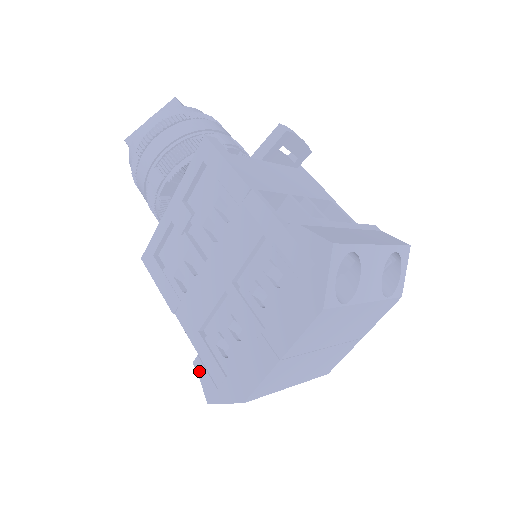
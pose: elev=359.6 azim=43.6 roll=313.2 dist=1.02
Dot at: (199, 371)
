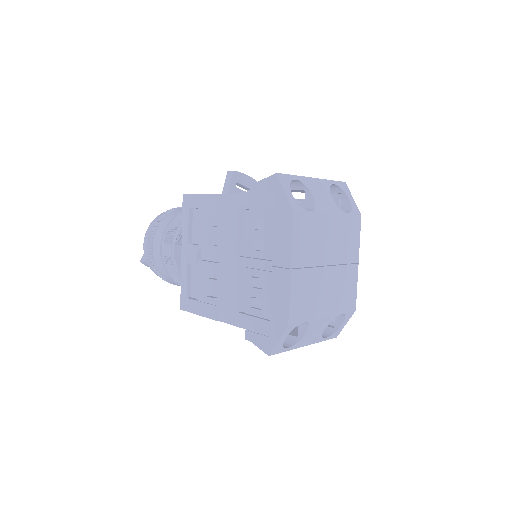
Dot at: (252, 340)
